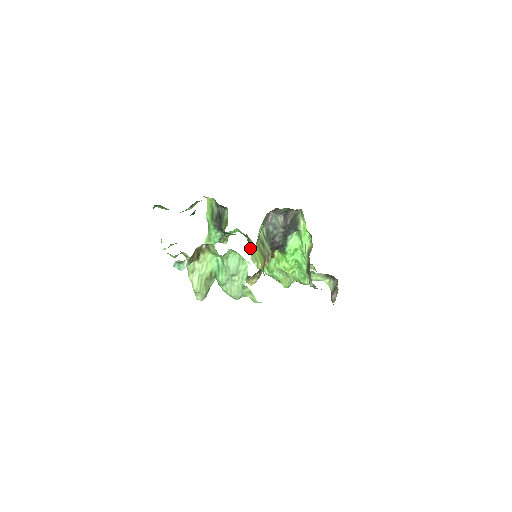
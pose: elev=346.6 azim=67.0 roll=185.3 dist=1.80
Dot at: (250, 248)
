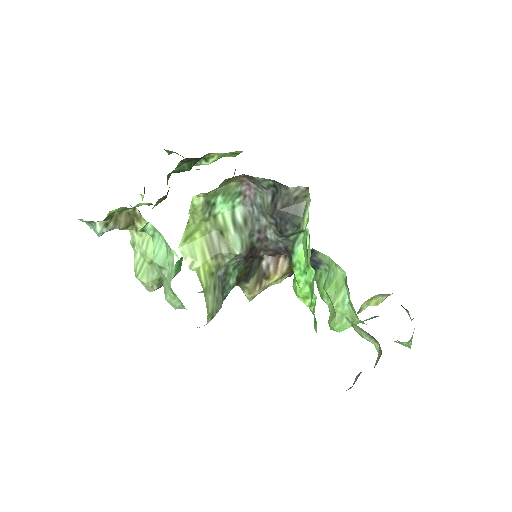
Dot at: occluded
